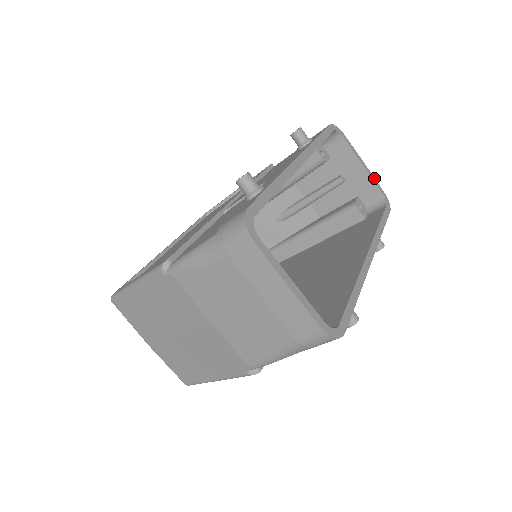
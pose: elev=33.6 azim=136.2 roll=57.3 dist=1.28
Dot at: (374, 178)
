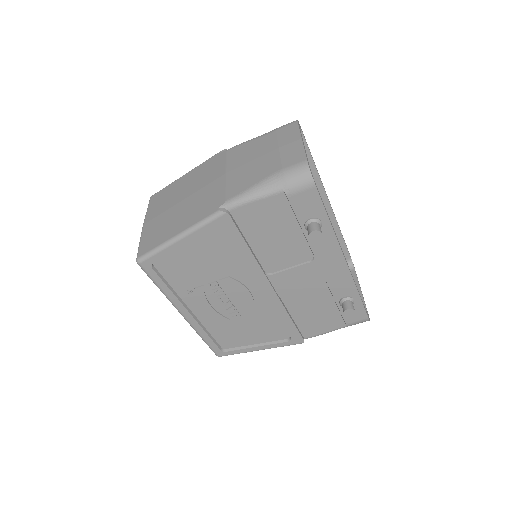
Dot at: occluded
